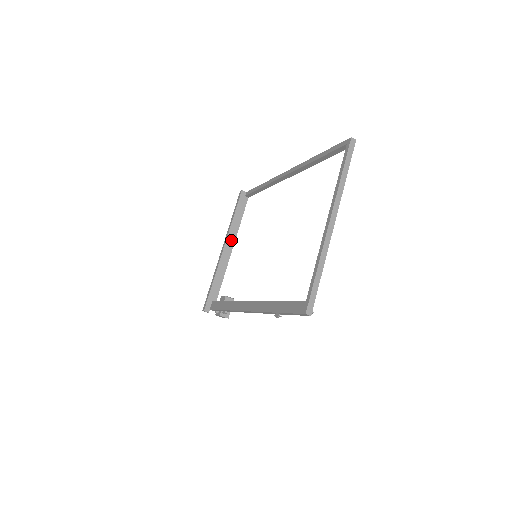
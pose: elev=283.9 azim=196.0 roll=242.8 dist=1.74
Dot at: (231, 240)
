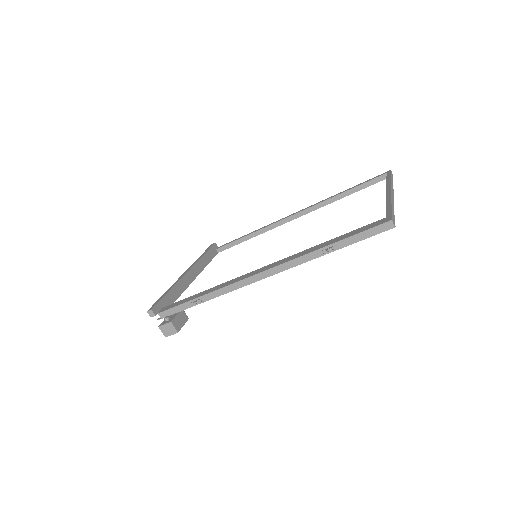
Dot at: (196, 271)
